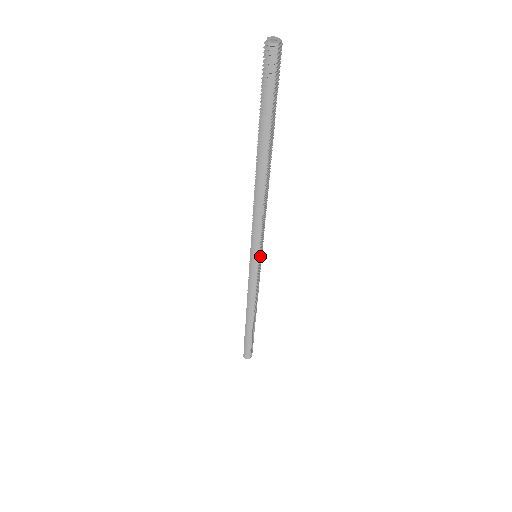
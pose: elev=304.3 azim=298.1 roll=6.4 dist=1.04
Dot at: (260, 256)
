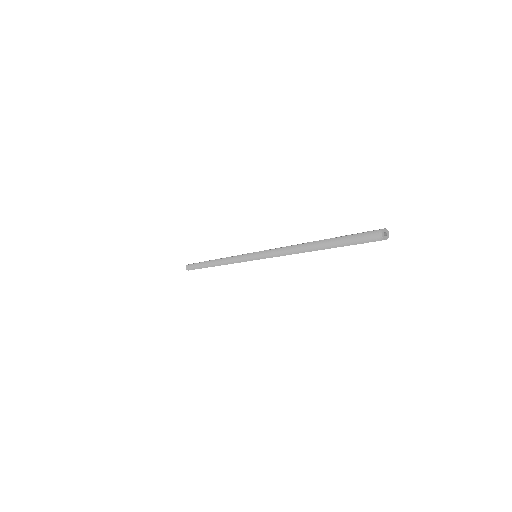
Dot at: (258, 259)
